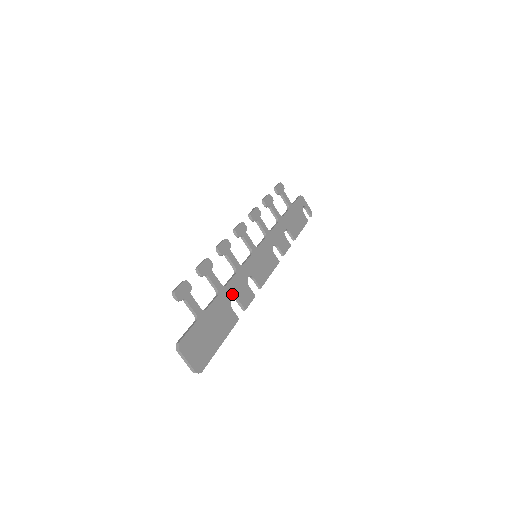
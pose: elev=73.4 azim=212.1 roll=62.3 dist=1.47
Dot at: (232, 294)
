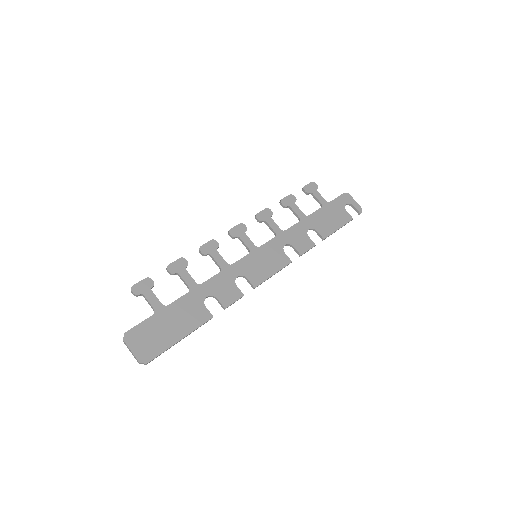
Dot at: (209, 292)
